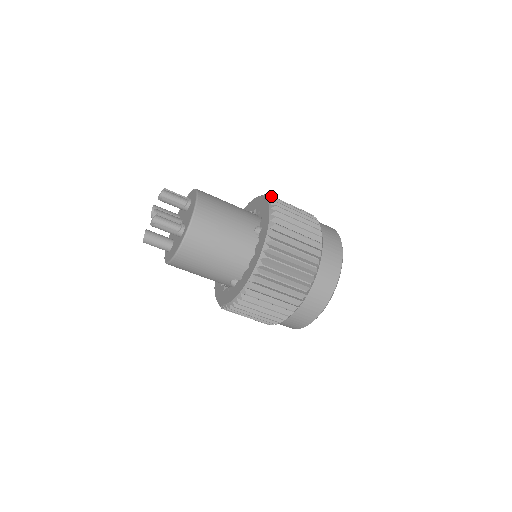
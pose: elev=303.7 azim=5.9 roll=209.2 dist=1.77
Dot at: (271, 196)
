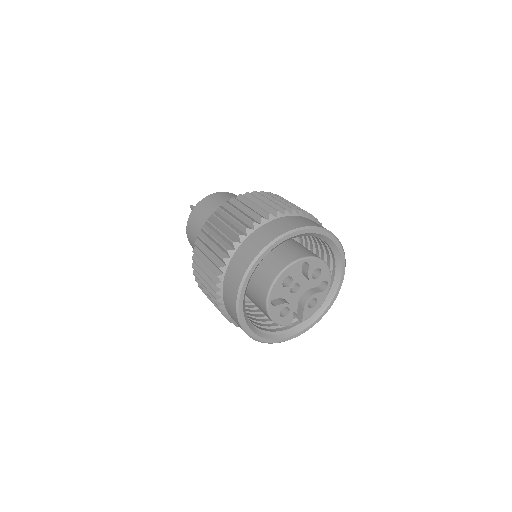
Dot at: occluded
